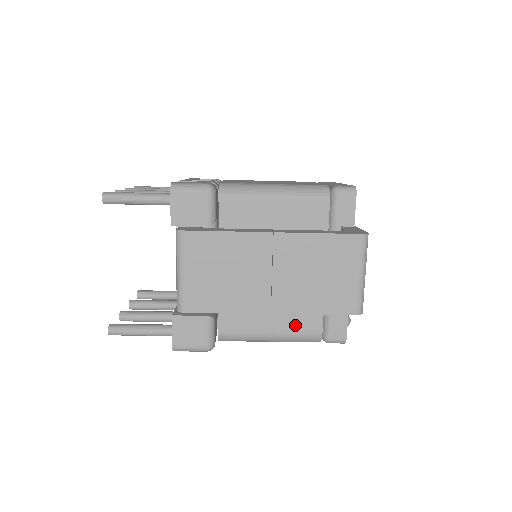
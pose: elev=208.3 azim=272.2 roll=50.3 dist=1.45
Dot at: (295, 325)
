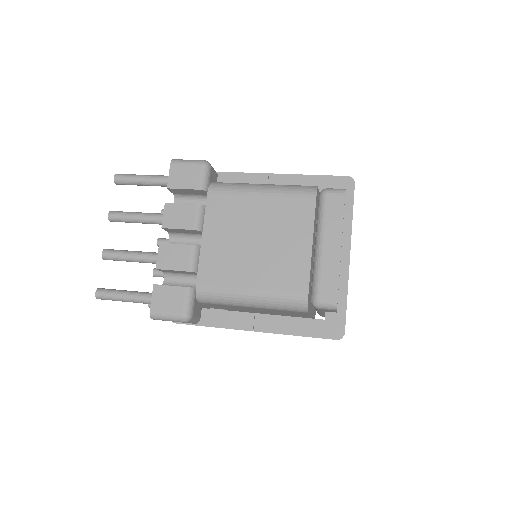
Dot at: (291, 316)
